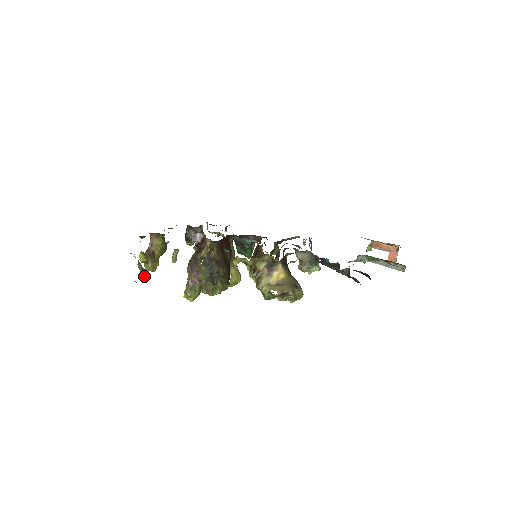
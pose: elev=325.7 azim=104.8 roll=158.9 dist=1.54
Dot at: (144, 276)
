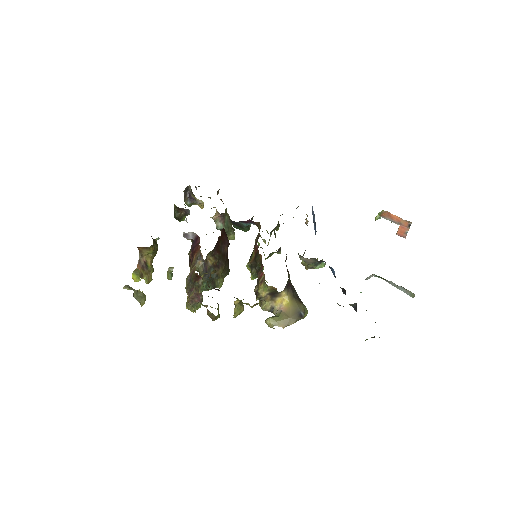
Dot at: (143, 302)
